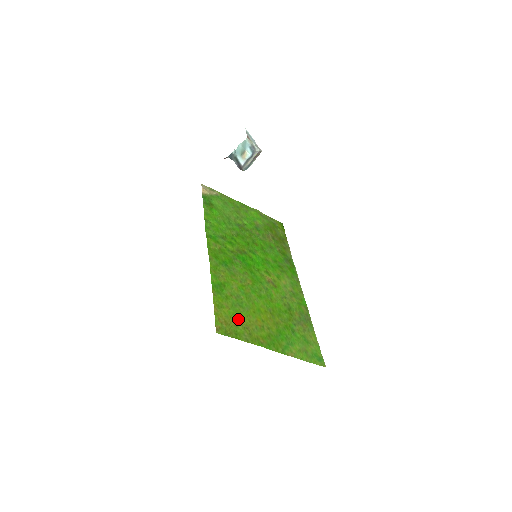
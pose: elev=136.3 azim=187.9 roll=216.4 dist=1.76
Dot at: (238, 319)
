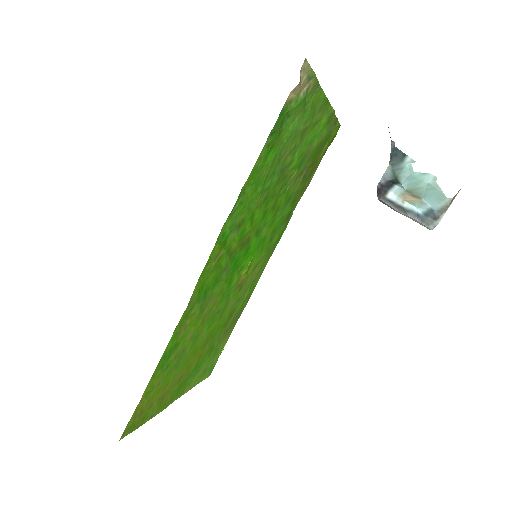
Dot at: (160, 392)
